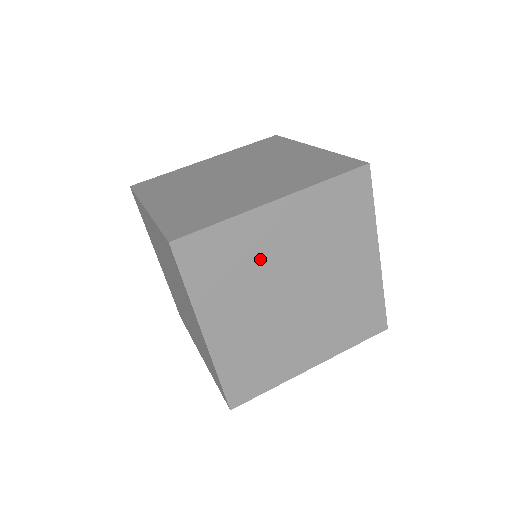
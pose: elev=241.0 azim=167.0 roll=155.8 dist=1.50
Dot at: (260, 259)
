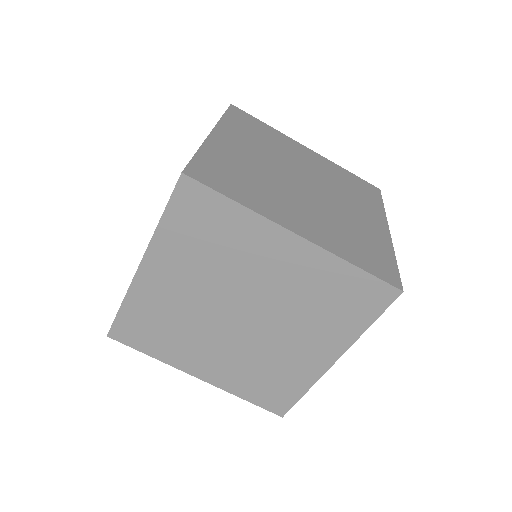
Dot at: (239, 262)
